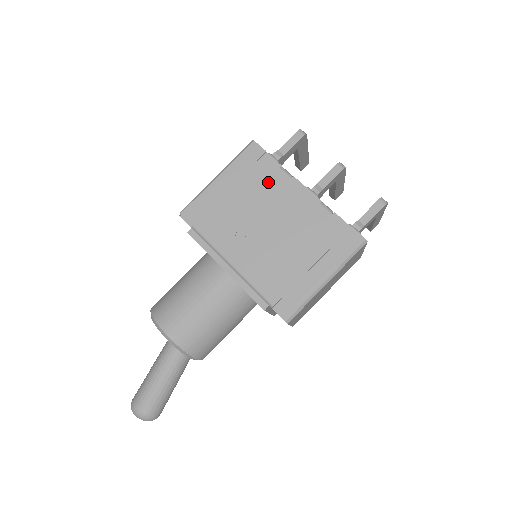
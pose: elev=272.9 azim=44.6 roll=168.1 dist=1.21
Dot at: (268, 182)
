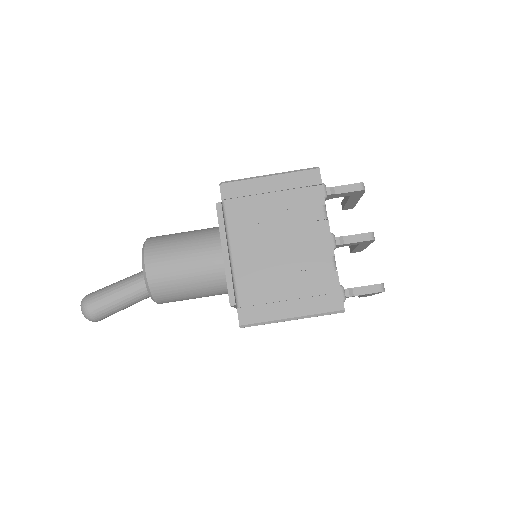
Dot at: (305, 210)
